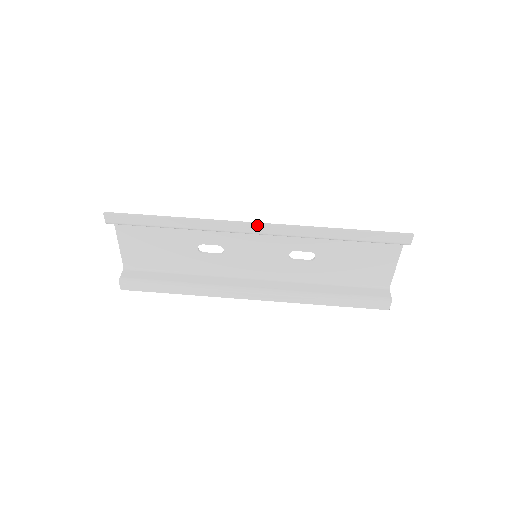
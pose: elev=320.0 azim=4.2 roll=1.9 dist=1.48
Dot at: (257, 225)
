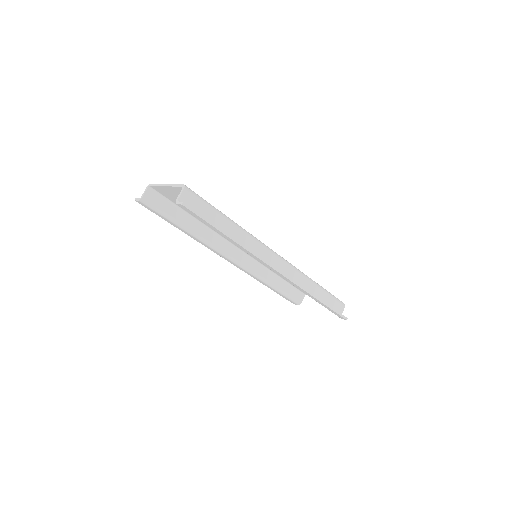
Dot at: (279, 273)
